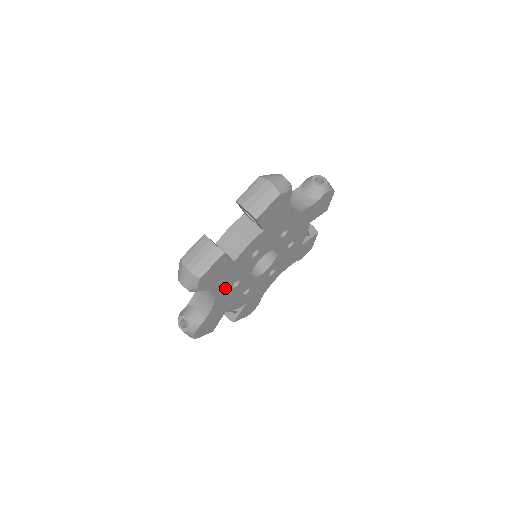
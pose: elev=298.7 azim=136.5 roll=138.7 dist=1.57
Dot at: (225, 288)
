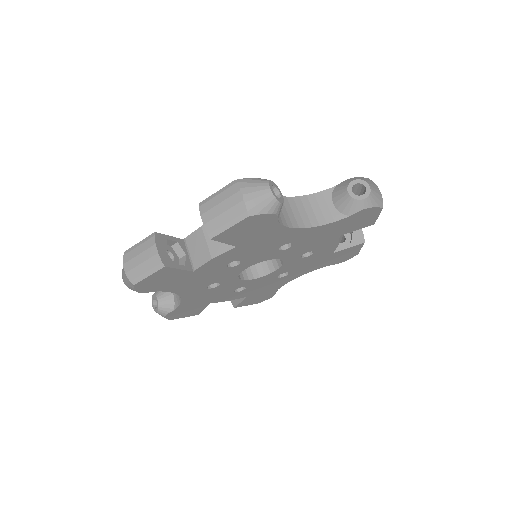
Dot at: (194, 288)
